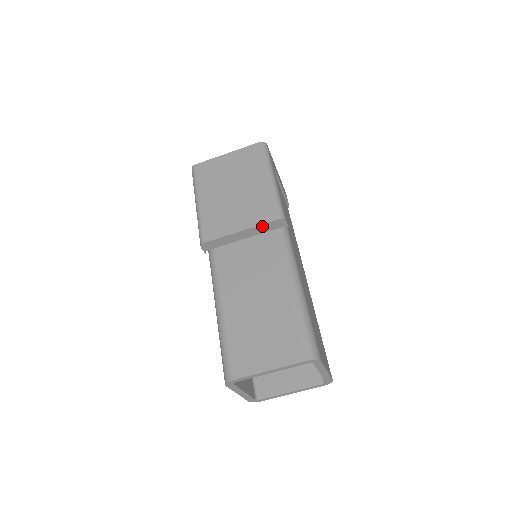
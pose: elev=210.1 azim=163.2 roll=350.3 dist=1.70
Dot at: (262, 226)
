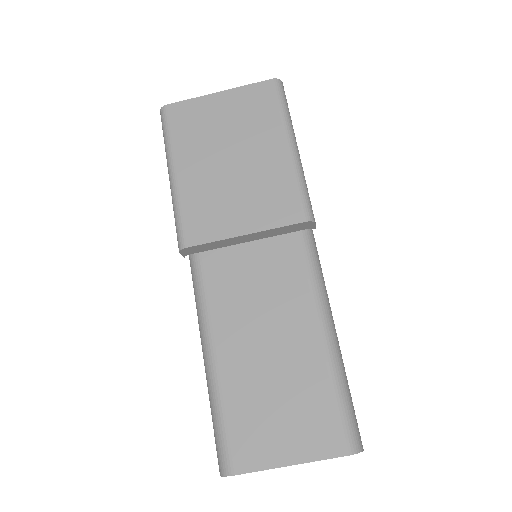
Dot at: (278, 229)
